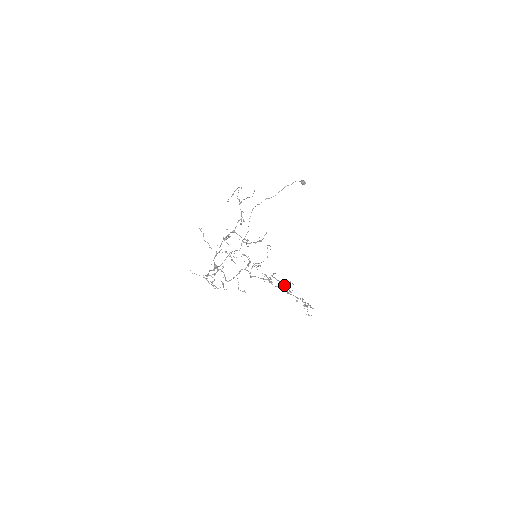
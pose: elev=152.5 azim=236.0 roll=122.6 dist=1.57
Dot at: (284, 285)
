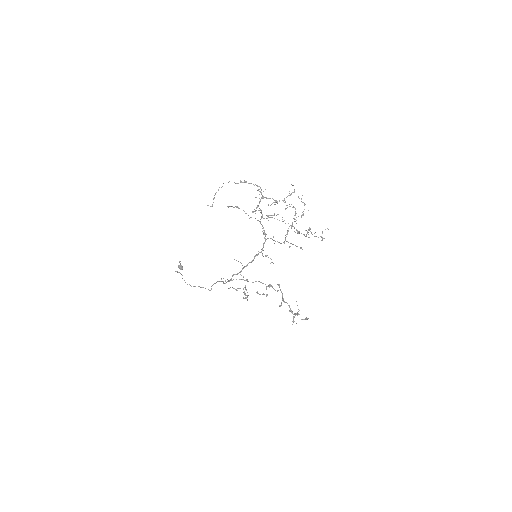
Dot at: occluded
